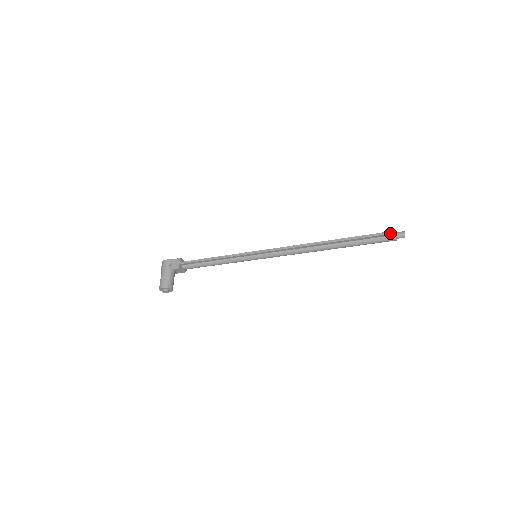
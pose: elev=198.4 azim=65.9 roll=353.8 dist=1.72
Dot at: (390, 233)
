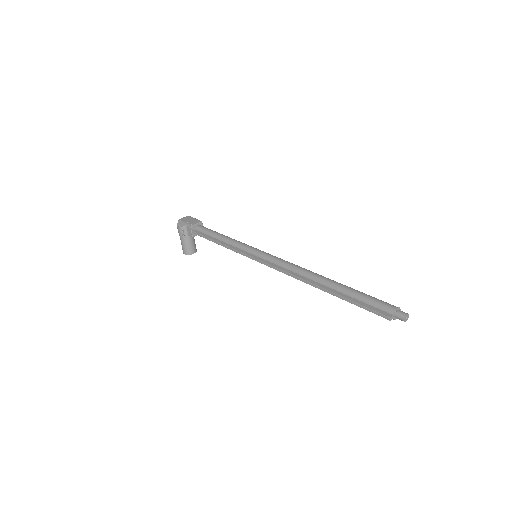
Dot at: occluded
